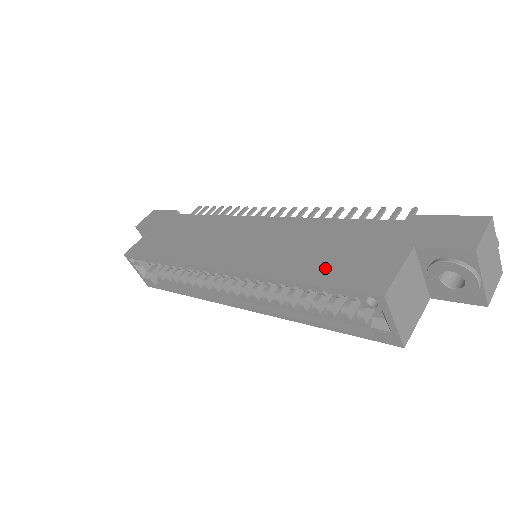
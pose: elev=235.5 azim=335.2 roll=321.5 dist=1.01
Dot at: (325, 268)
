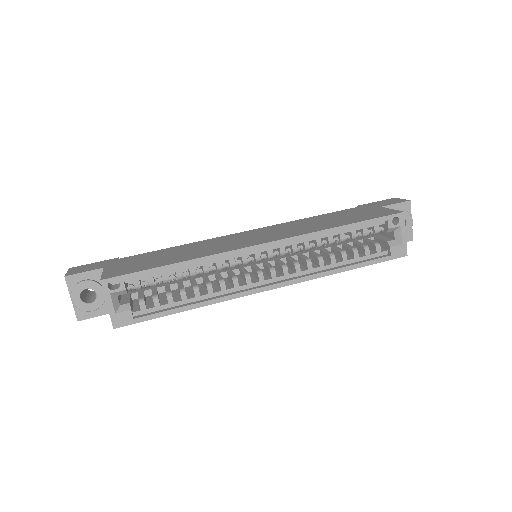
Dot at: (351, 219)
